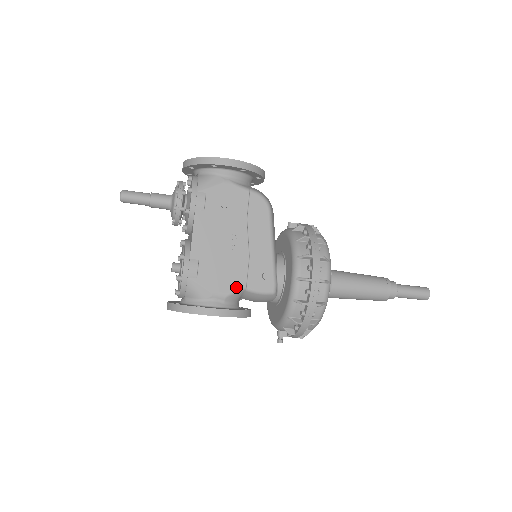
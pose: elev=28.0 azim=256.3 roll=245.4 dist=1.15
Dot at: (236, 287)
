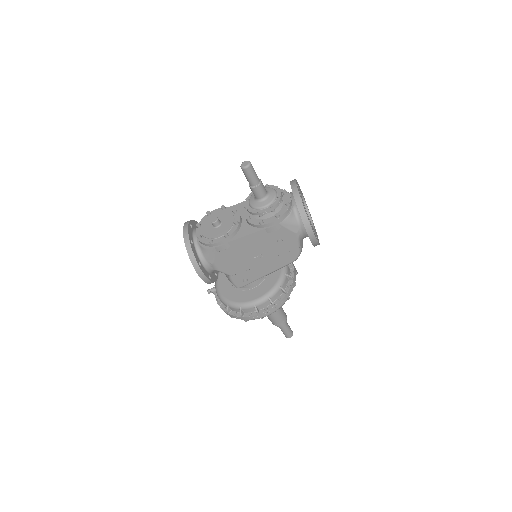
Dot at: (227, 272)
